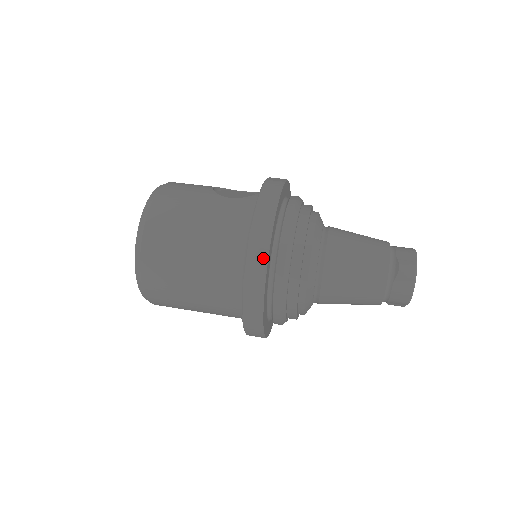
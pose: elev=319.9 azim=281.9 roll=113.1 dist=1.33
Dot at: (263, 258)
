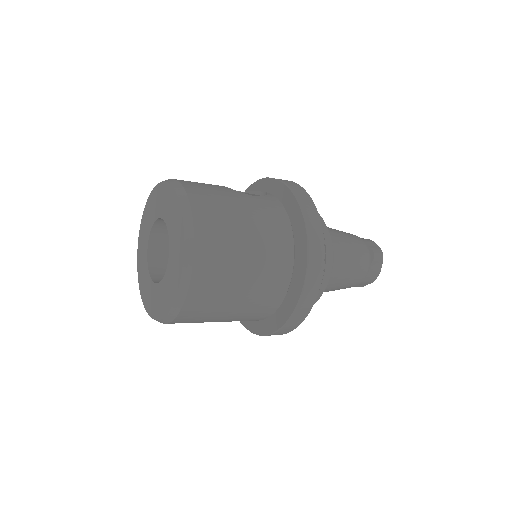
Dot at: (322, 251)
